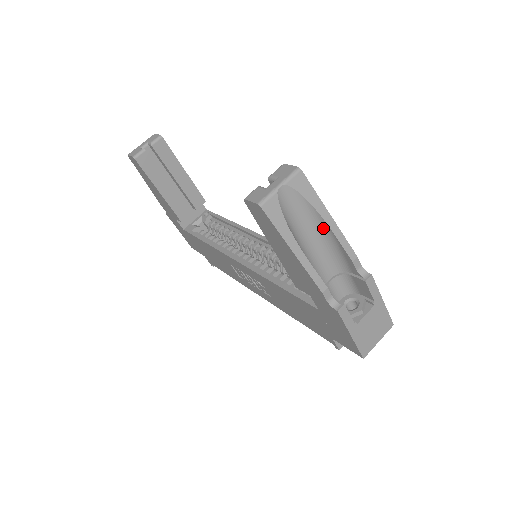
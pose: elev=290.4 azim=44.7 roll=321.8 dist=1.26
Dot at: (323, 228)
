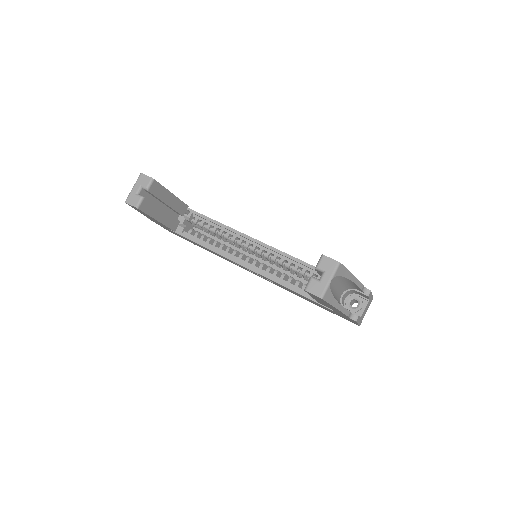
Dot at: (347, 281)
